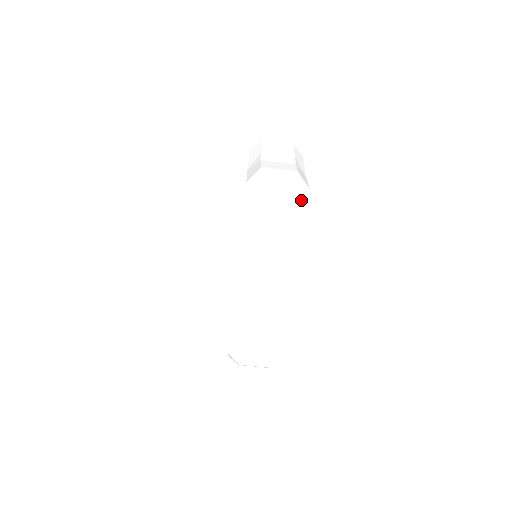
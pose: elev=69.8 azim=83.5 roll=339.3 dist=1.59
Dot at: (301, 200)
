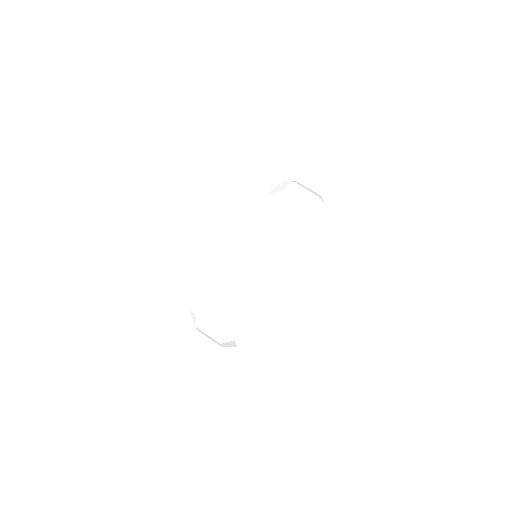
Dot at: (318, 203)
